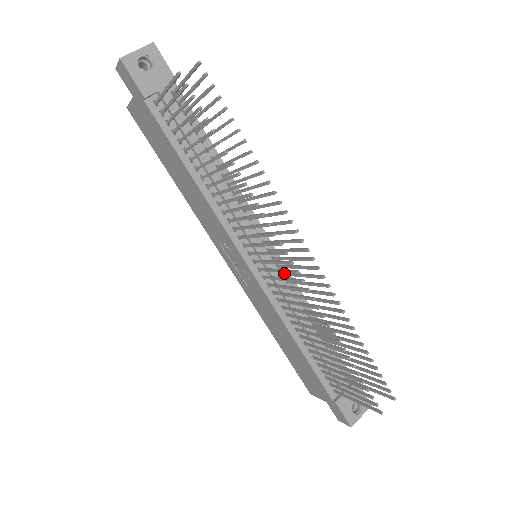
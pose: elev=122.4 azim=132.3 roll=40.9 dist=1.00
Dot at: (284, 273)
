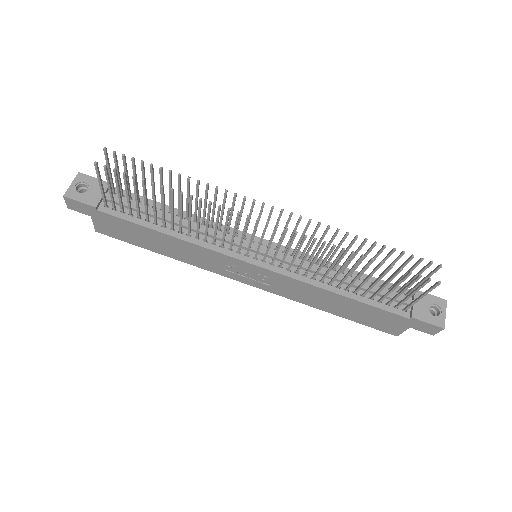
Dot at: (284, 250)
